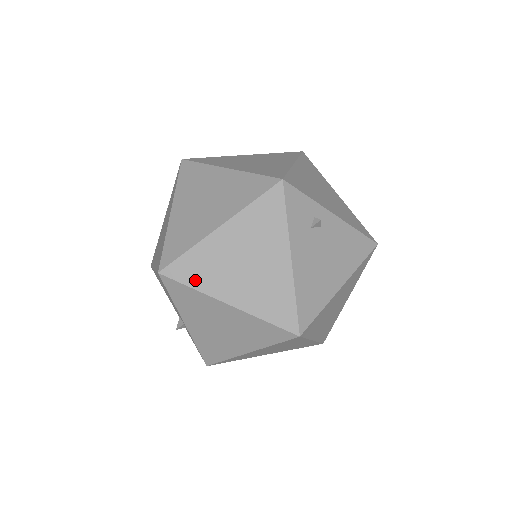
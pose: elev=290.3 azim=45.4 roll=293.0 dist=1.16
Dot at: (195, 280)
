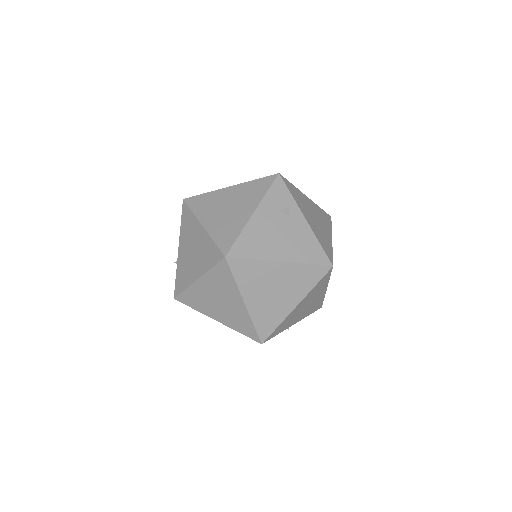
Dot at: (197, 208)
